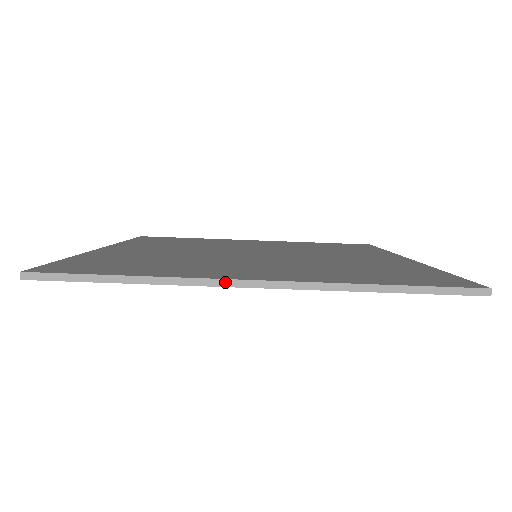
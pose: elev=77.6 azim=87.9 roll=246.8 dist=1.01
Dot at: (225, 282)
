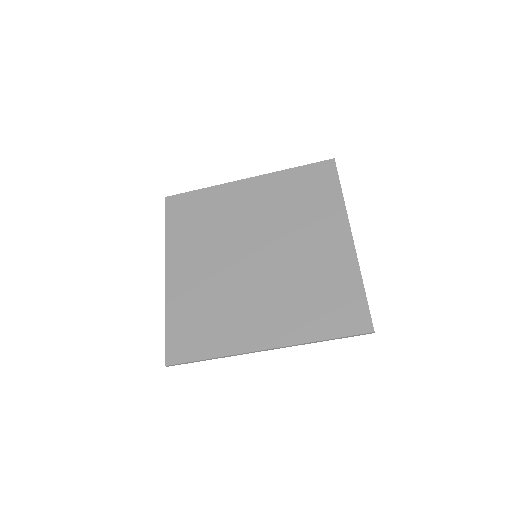
Dot at: (252, 352)
